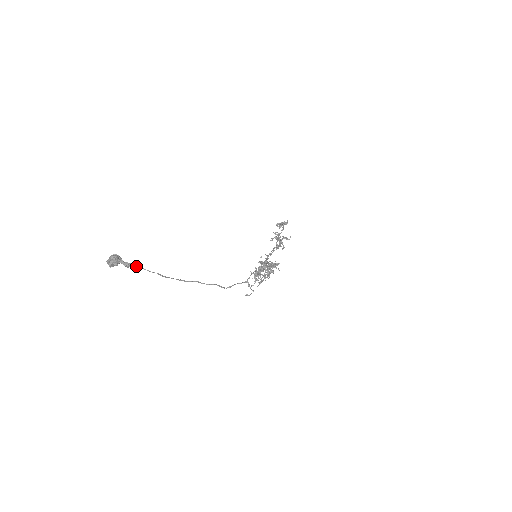
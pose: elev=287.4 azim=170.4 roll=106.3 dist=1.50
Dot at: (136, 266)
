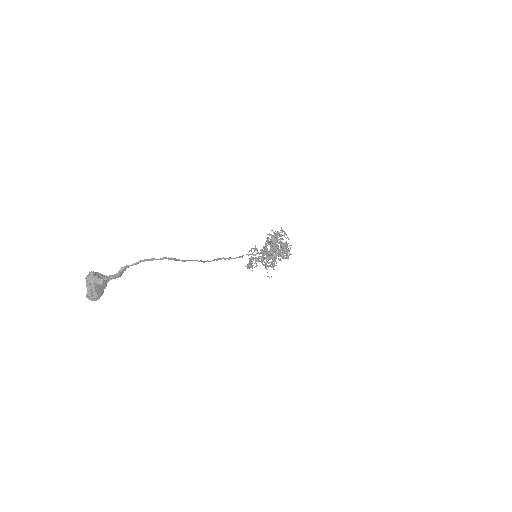
Dot at: (130, 265)
